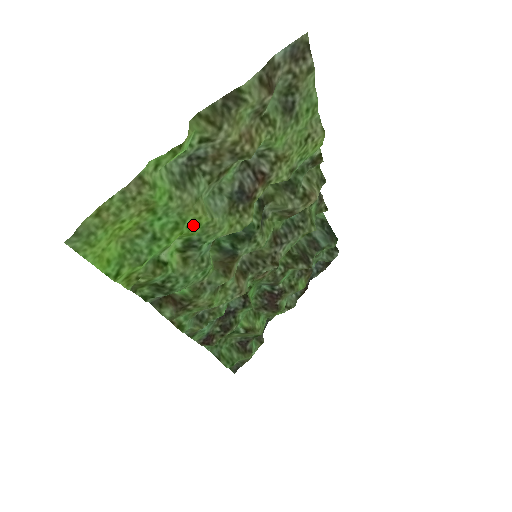
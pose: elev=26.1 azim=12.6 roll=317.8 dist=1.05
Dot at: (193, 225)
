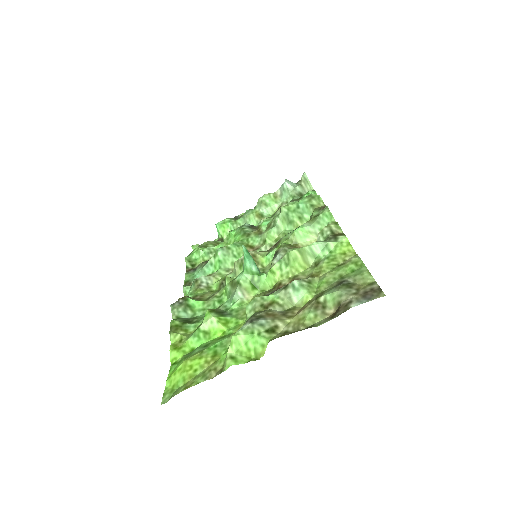
Dot at: (233, 327)
